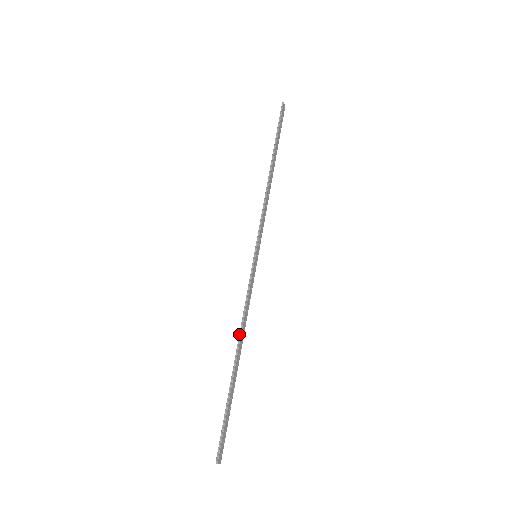
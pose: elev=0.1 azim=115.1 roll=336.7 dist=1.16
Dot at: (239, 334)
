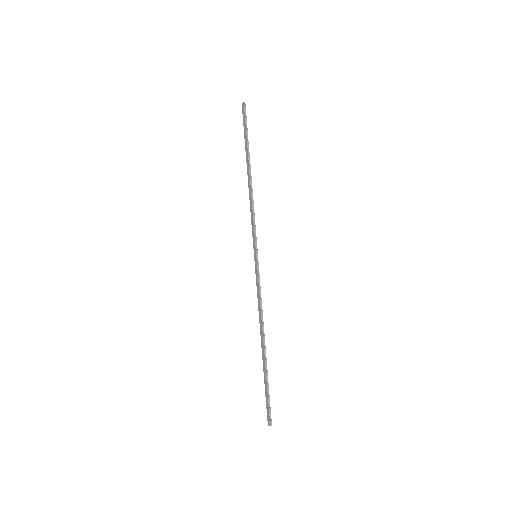
Dot at: (262, 325)
